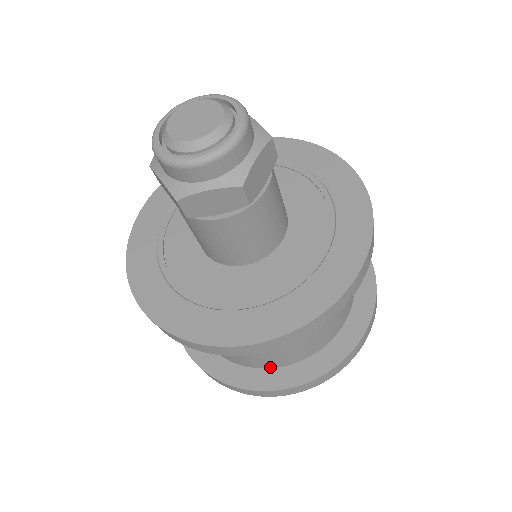
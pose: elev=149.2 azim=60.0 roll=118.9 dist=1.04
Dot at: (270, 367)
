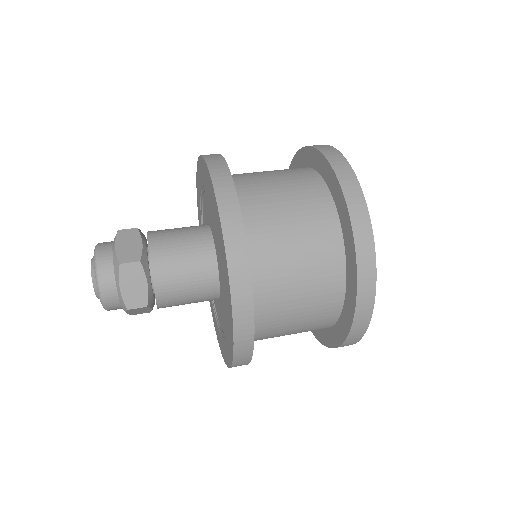
Dot at: occluded
